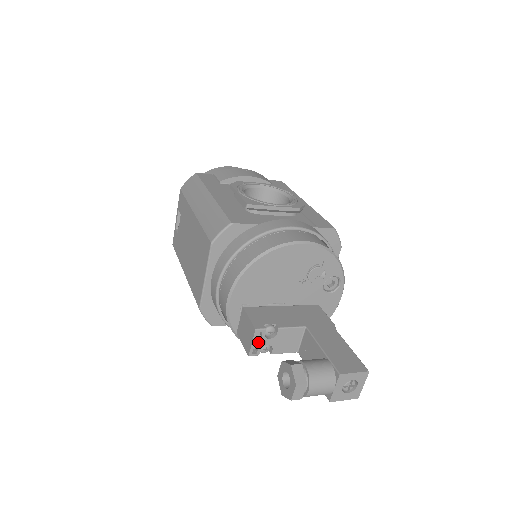
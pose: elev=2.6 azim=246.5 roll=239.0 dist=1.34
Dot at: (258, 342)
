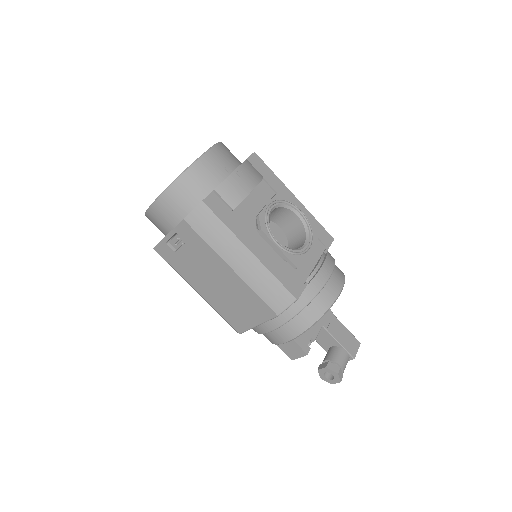
Dot at: occluded
